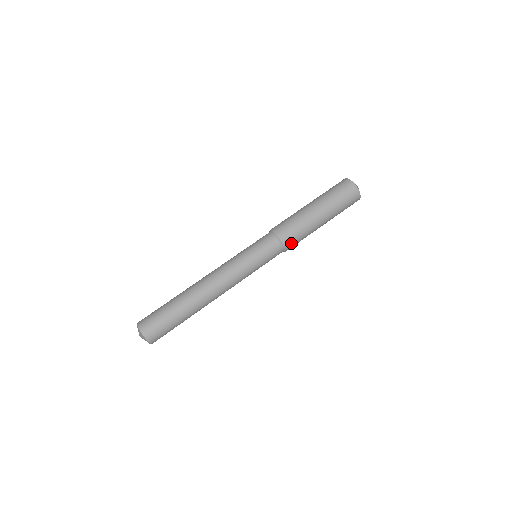
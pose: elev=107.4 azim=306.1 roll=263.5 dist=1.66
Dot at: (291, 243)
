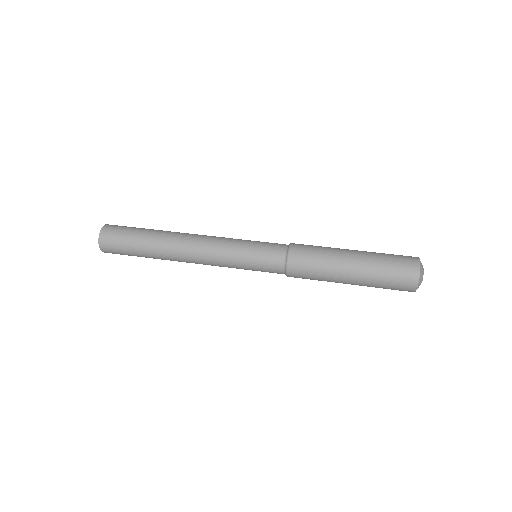
Dot at: (298, 263)
